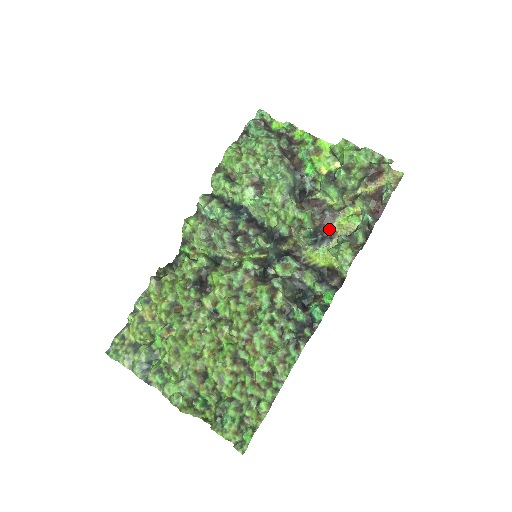
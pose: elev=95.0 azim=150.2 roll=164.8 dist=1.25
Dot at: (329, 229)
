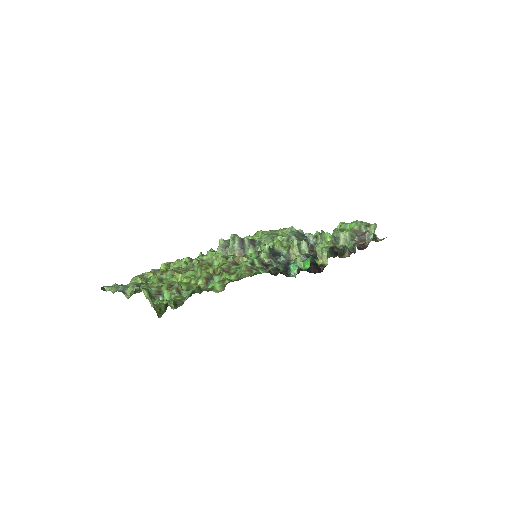
Dot at: occluded
